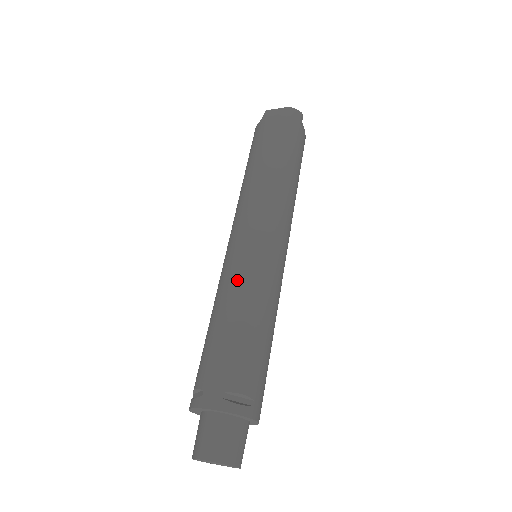
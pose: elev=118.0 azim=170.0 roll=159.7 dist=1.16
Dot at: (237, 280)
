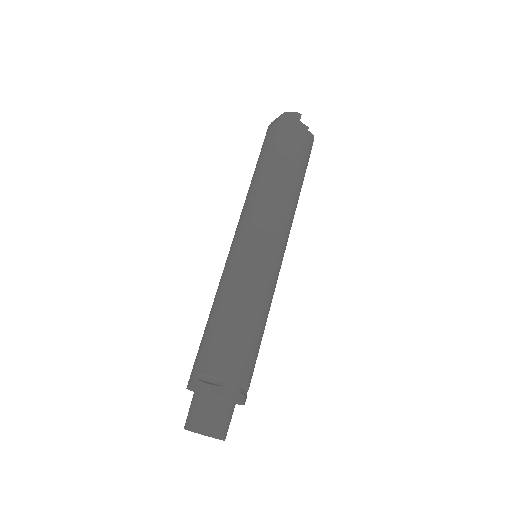
Dot at: (222, 280)
